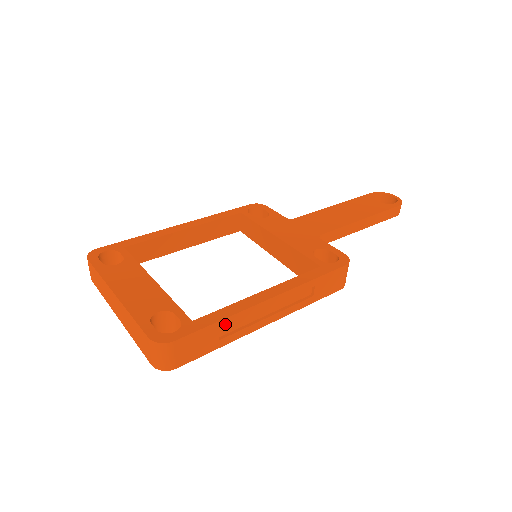
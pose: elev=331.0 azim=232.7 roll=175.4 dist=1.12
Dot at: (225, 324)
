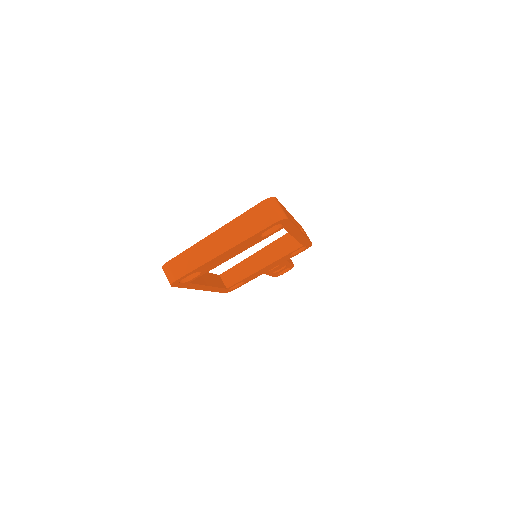
Dot at: (286, 211)
